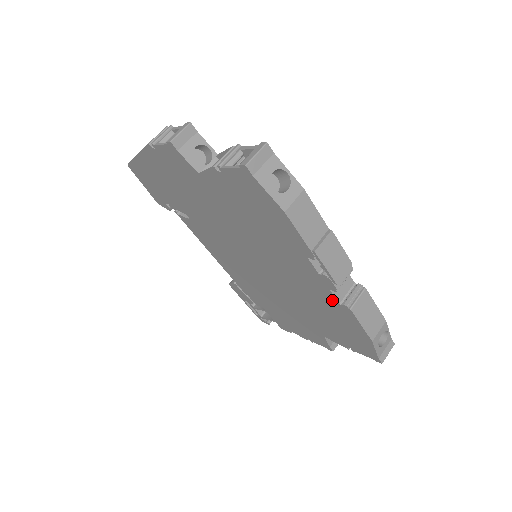
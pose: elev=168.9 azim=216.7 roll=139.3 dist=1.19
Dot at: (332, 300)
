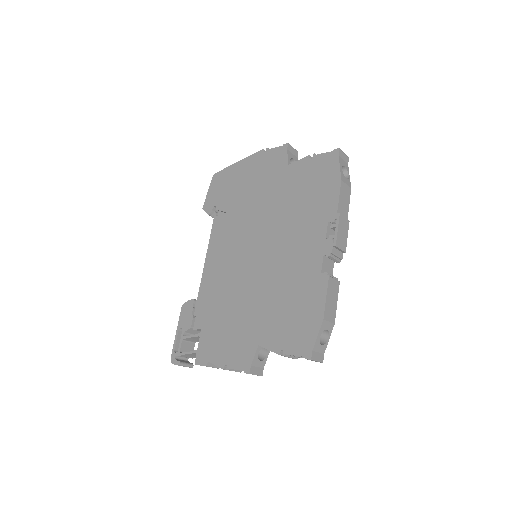
Dot at: (316, 270)
